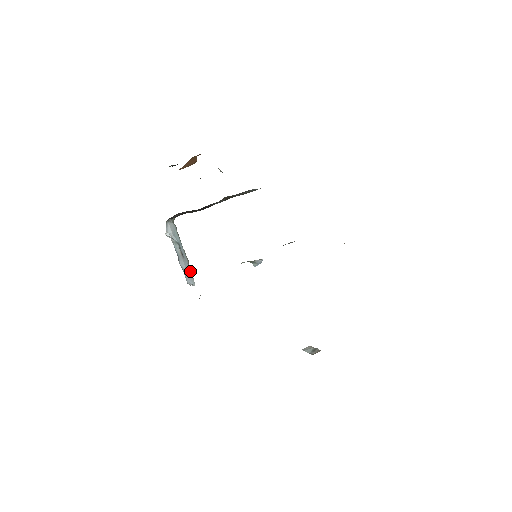
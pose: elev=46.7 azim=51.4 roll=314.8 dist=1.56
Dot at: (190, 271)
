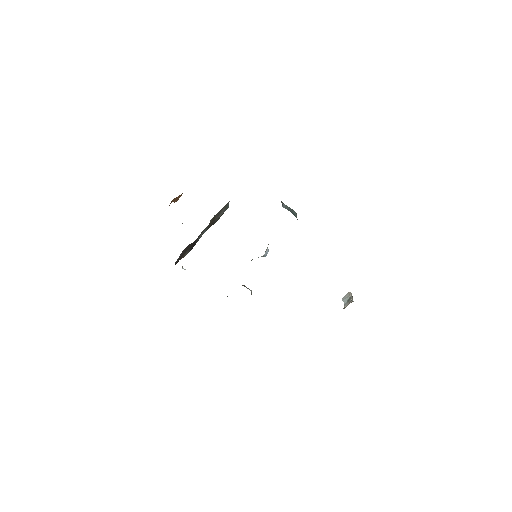
Dot at: occluded
